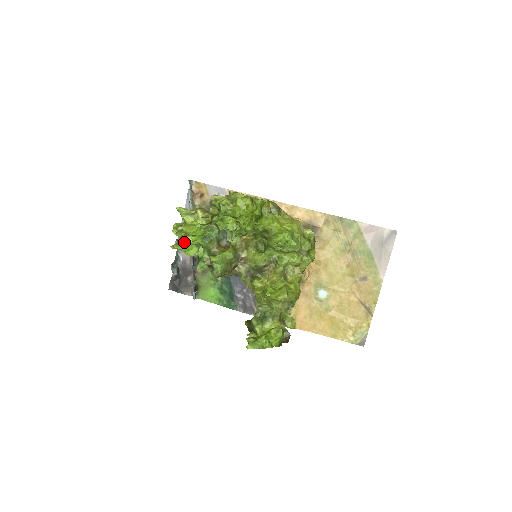
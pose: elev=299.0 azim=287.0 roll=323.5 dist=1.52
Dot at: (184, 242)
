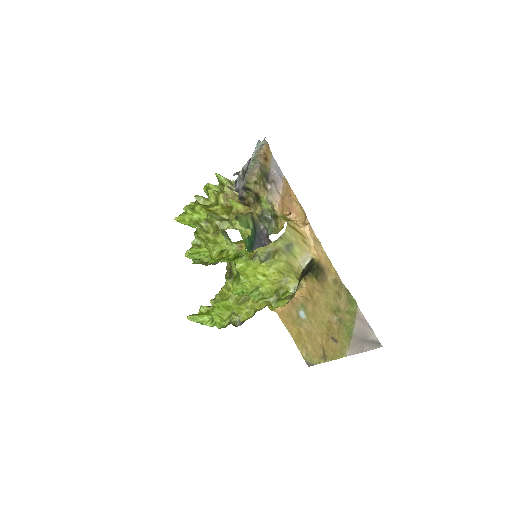
Dot at: occluded
